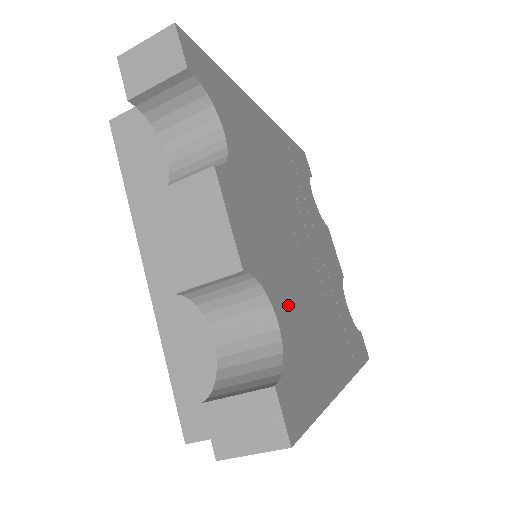
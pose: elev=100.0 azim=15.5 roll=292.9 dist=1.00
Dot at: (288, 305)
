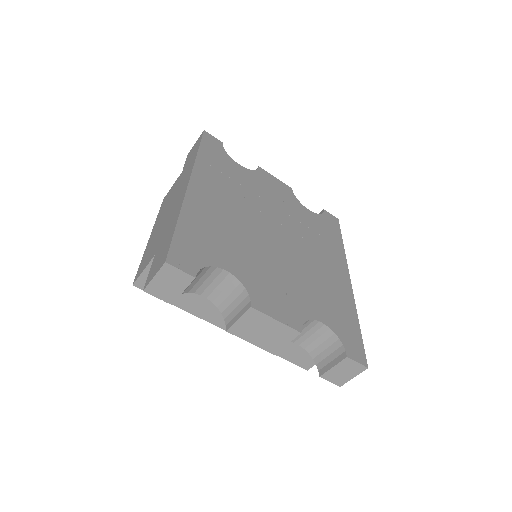
Dot at: (314, 301)
